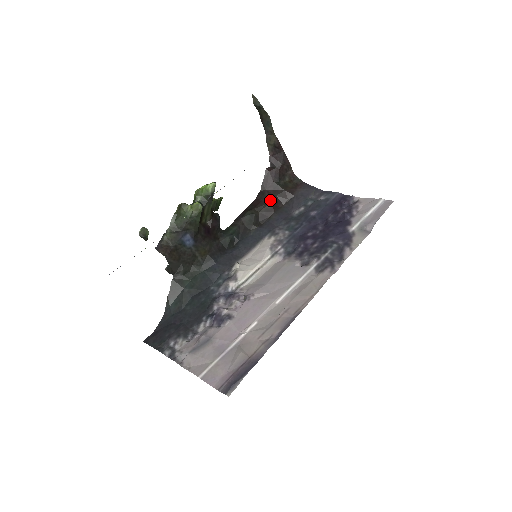
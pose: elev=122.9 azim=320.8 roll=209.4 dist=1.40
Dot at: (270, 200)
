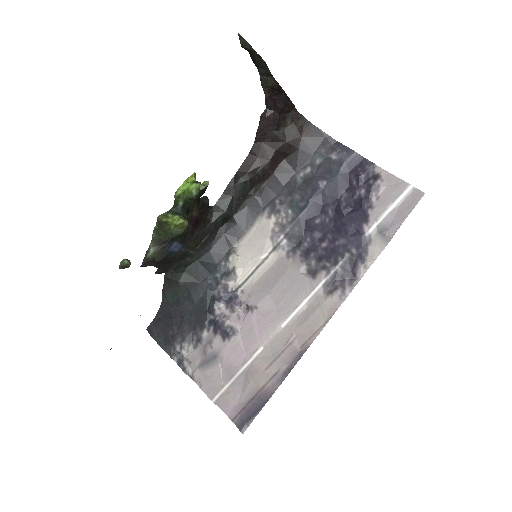
Dot at: (268, 158)
